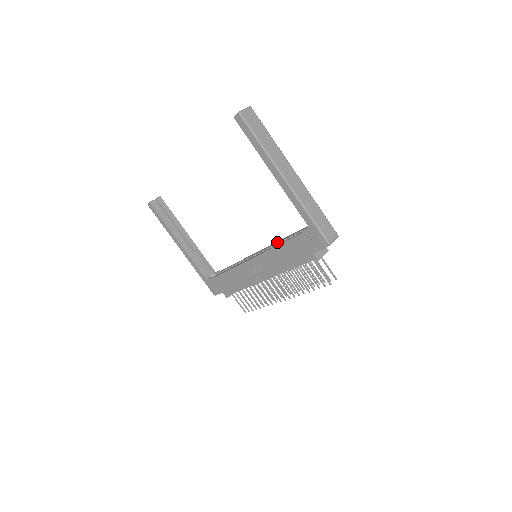
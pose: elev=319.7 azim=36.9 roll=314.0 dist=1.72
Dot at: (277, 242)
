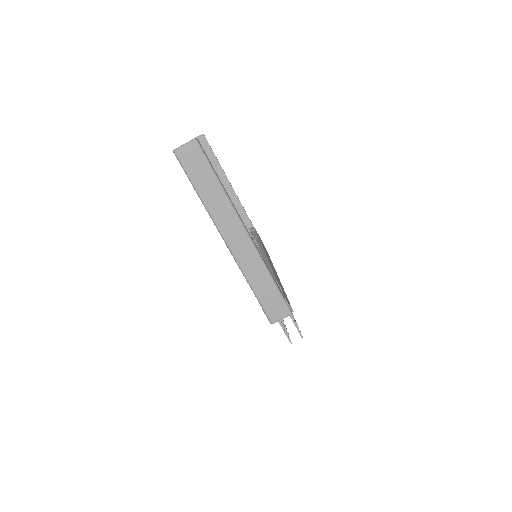
Dot at: occluded
